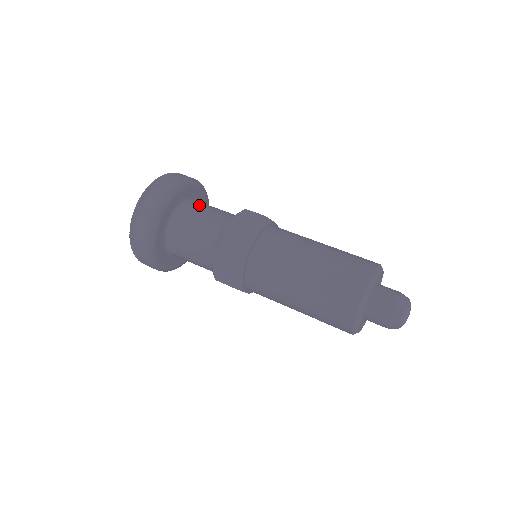
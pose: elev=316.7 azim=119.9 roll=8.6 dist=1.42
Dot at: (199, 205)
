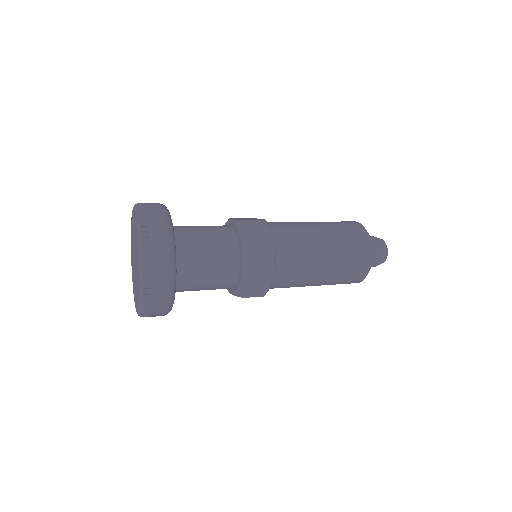
Dot at: (189, 233)
